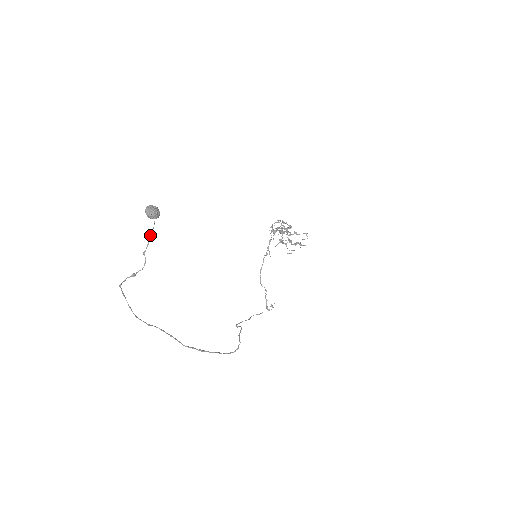
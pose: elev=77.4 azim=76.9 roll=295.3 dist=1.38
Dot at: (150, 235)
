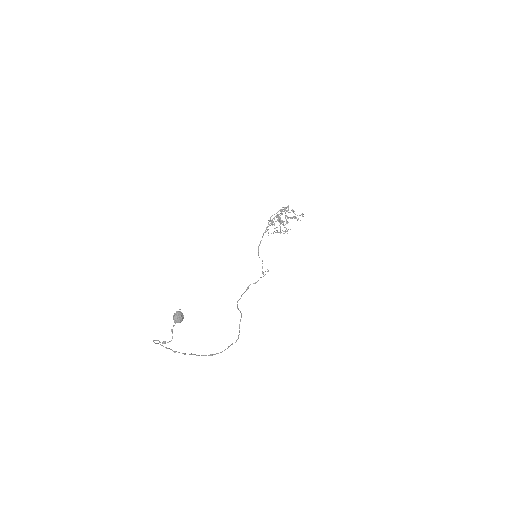
Dot at: occluded
